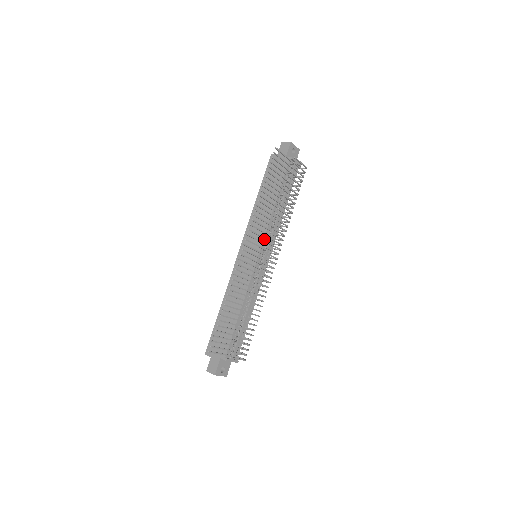
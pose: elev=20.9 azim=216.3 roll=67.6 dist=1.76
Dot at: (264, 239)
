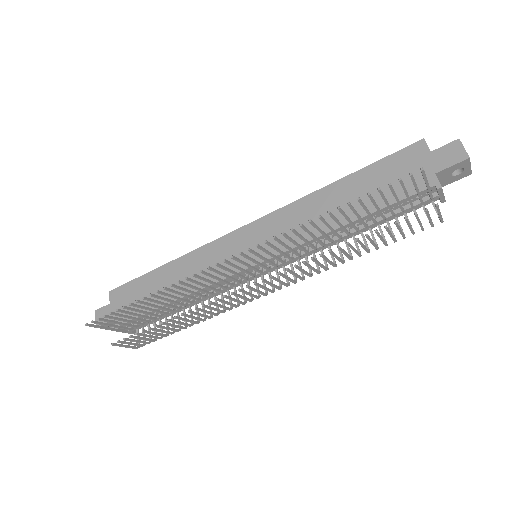
Dot at: (281, 254)
